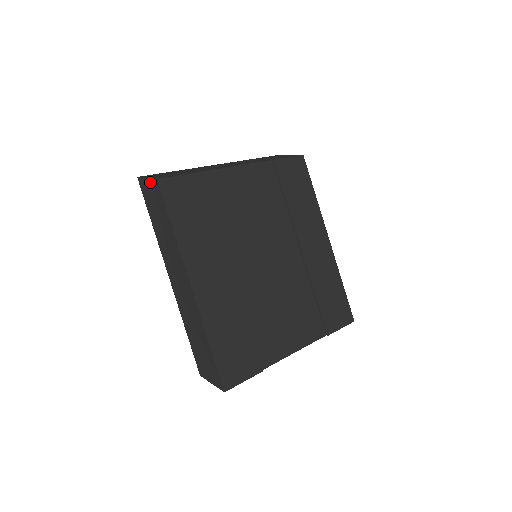
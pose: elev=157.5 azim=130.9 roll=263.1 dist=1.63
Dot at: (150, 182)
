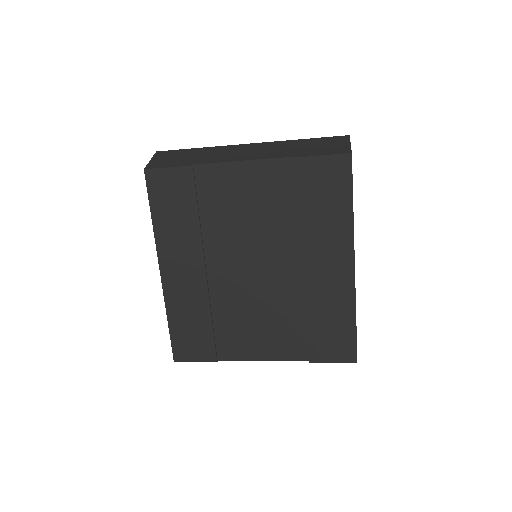
Dot at: occluded
